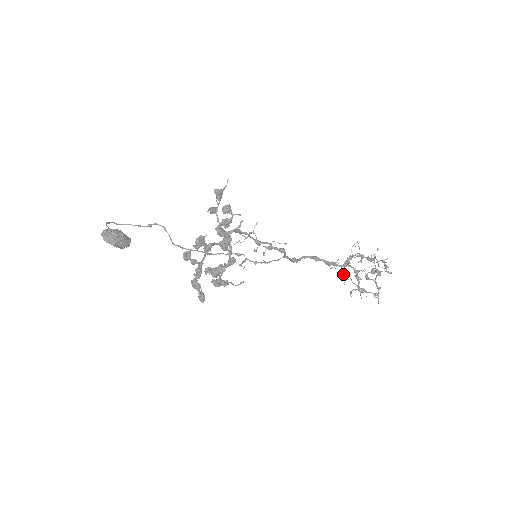
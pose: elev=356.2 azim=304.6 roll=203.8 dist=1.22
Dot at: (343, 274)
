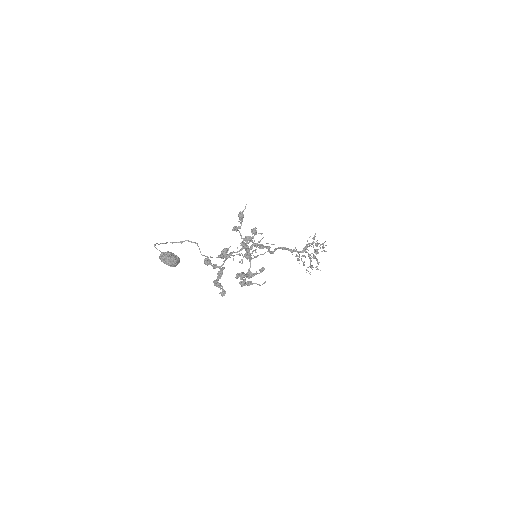
Dot at: (297, 256)
